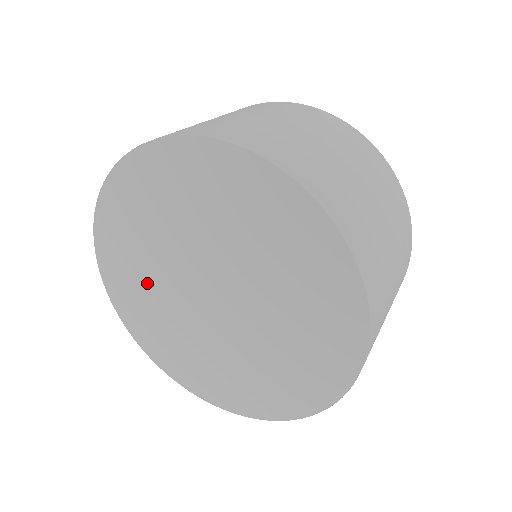
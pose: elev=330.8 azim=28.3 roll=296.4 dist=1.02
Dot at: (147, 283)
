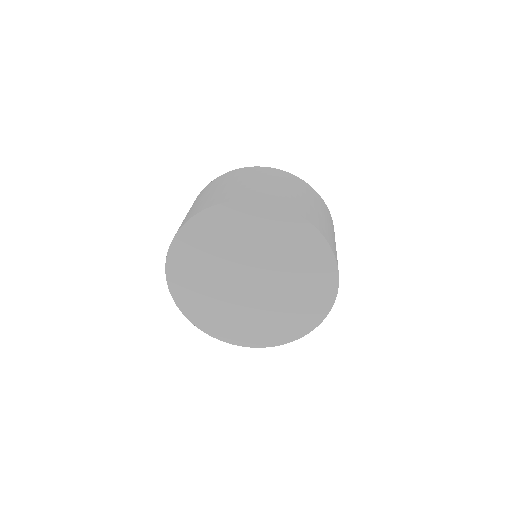
Dot at: (232, 314)
